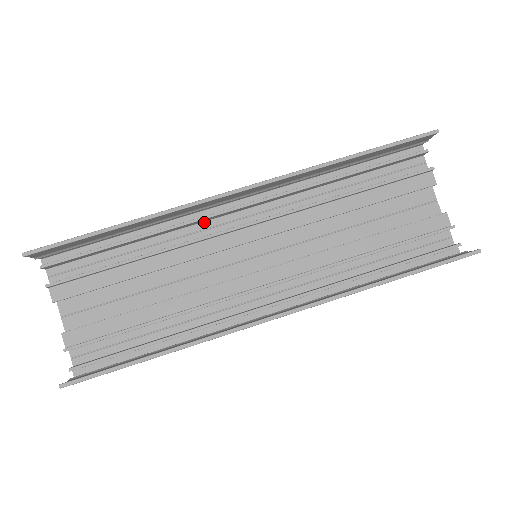
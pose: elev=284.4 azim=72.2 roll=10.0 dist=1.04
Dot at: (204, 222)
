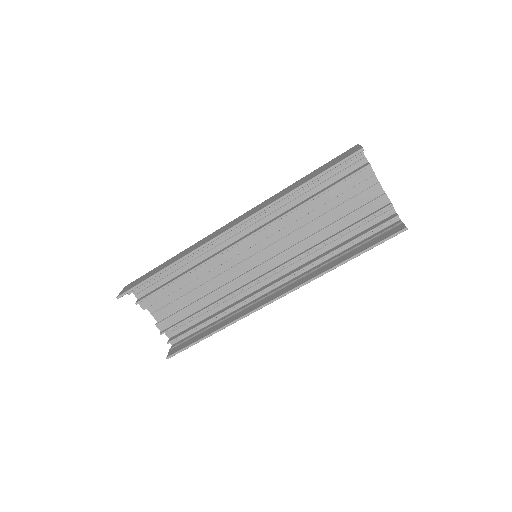
Dot at: occluded
